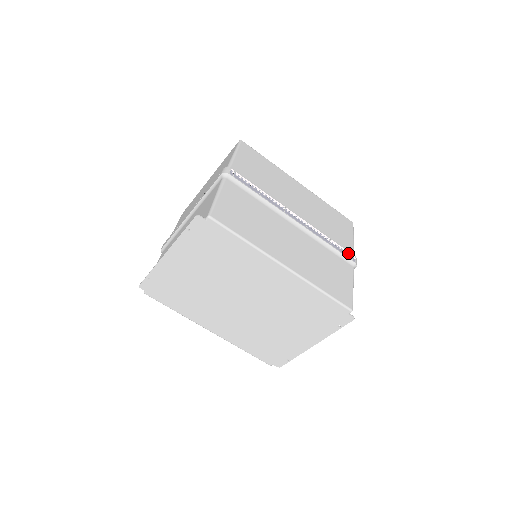
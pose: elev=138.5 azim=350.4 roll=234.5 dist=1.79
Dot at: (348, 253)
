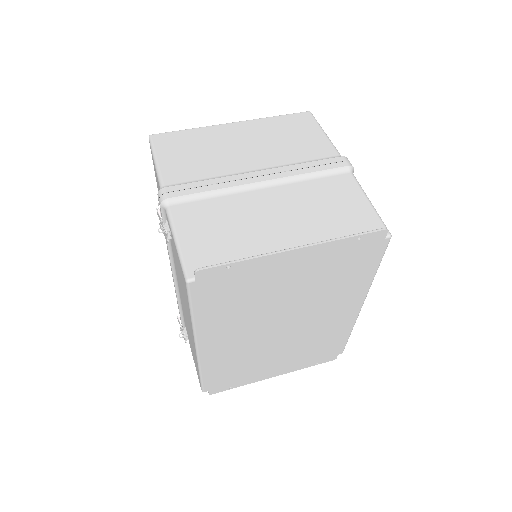
Dot at: occluded
